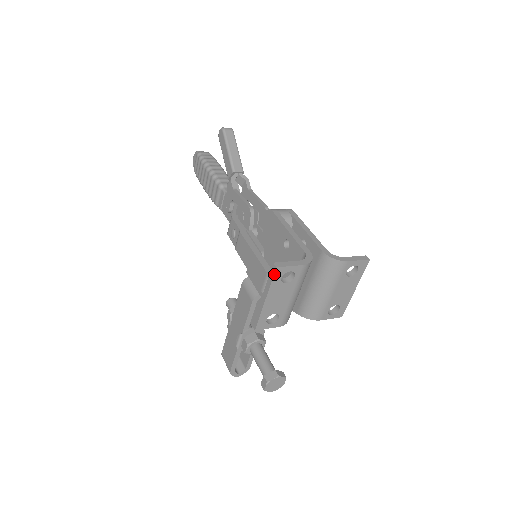
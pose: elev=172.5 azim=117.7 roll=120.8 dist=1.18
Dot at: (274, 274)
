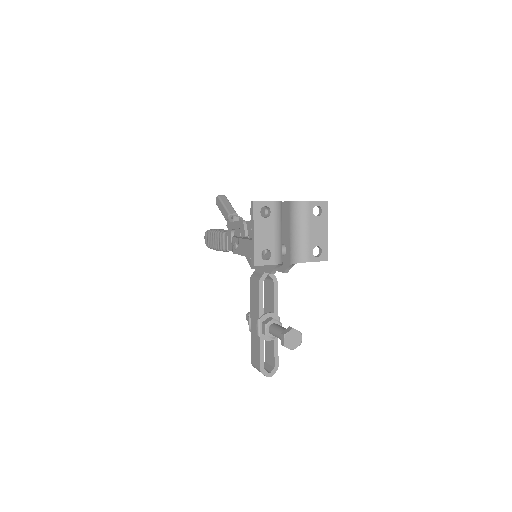
Dot at: (253, 208)
